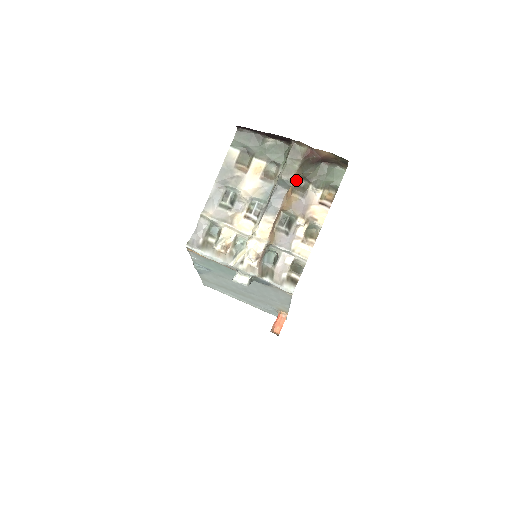
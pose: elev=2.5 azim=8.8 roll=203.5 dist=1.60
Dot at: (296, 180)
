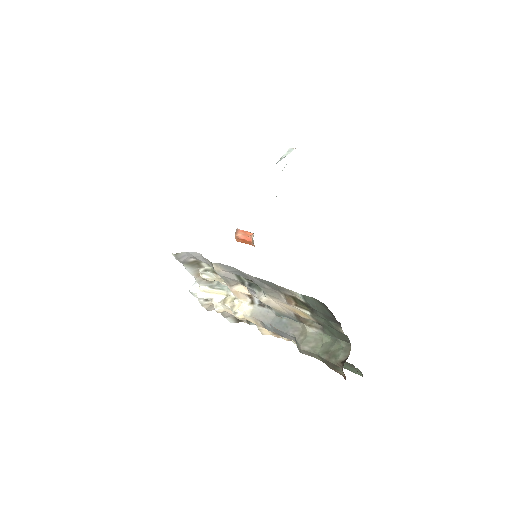
Dot at: occluded
